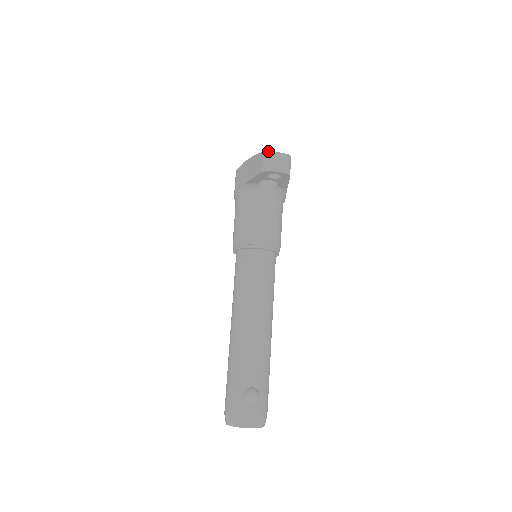
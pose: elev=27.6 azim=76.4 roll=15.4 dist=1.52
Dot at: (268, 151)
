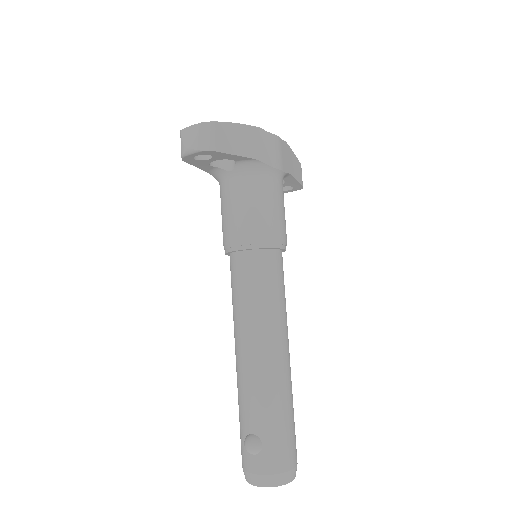
Dot at: (180, 130)
